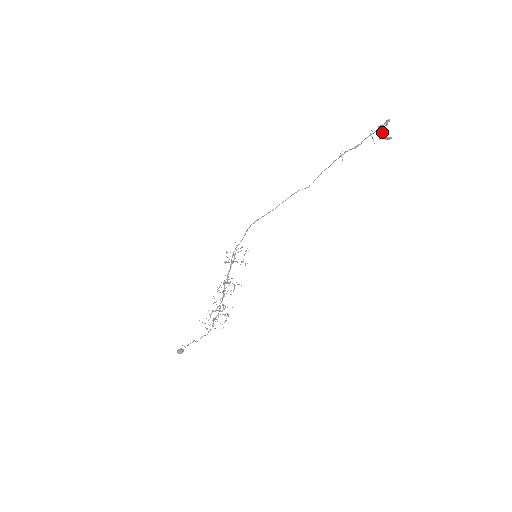
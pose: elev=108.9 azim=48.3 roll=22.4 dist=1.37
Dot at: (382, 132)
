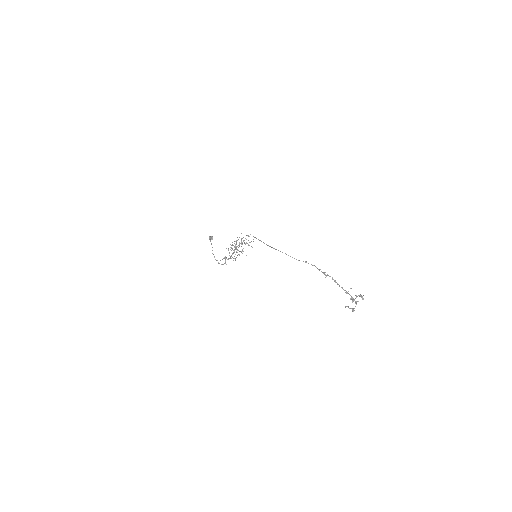
Dot at: (348, 307)
